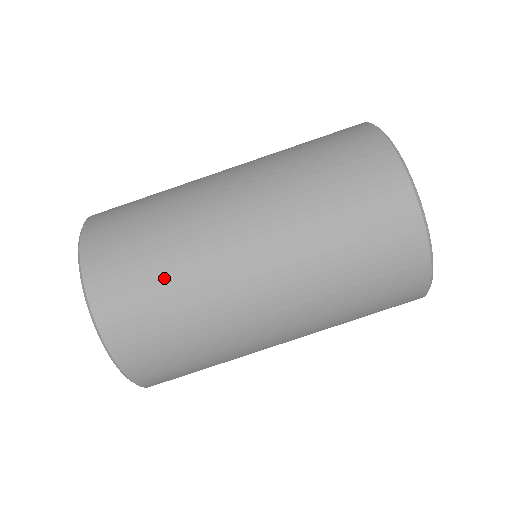
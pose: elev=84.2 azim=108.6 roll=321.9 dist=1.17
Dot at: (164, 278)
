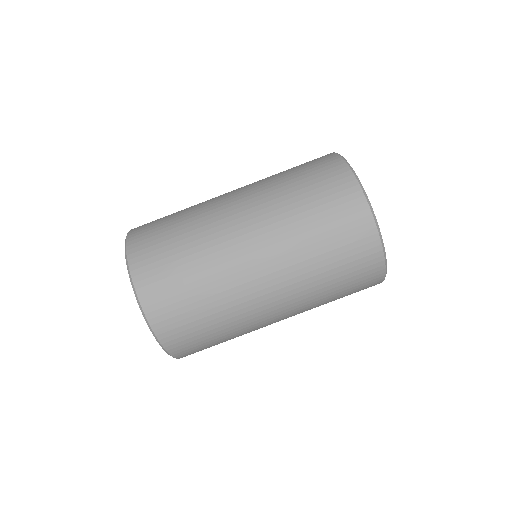
Dot at: (199, 294)
